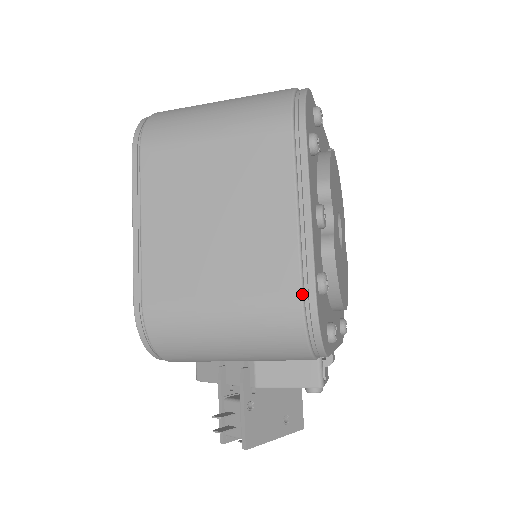
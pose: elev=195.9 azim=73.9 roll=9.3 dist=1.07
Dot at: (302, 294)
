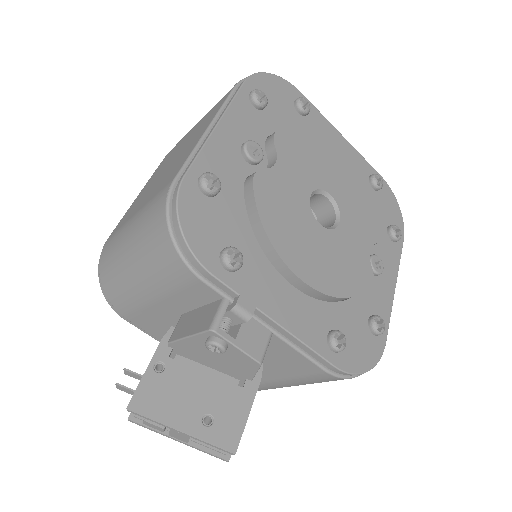
Dot at: (174, 180)
